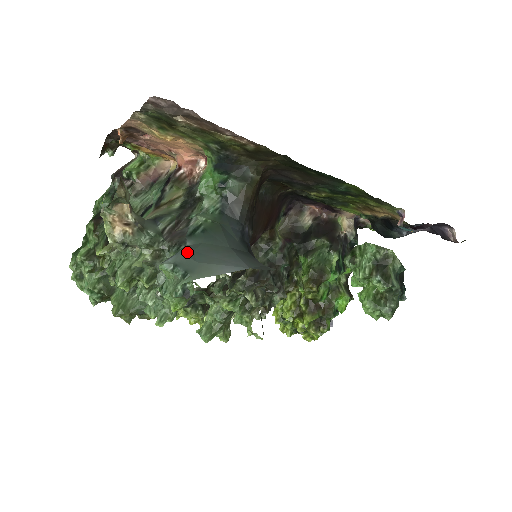
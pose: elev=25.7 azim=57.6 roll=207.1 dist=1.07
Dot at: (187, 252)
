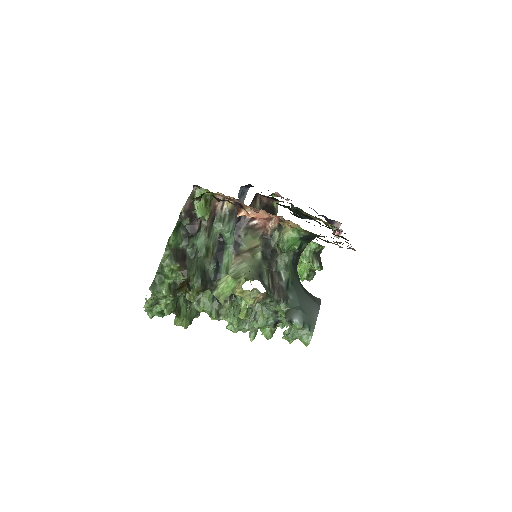
Dot at: (301, 310)
